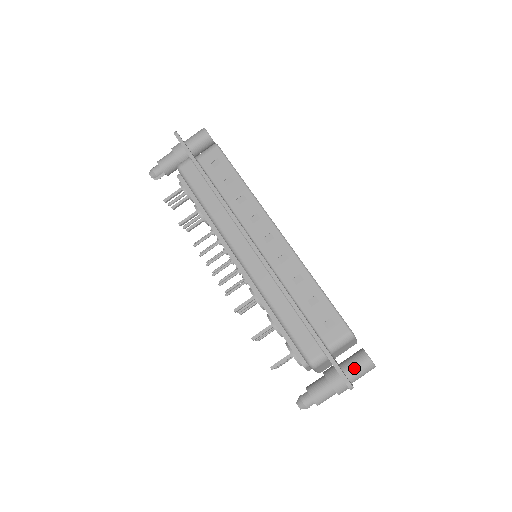
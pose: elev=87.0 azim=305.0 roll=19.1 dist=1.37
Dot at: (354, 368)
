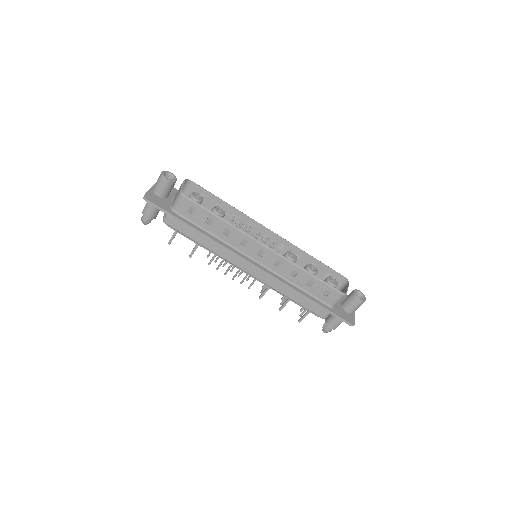
Dot at: (352, 308)
